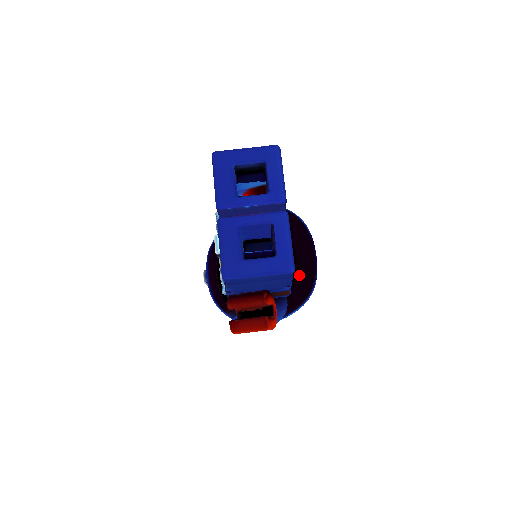
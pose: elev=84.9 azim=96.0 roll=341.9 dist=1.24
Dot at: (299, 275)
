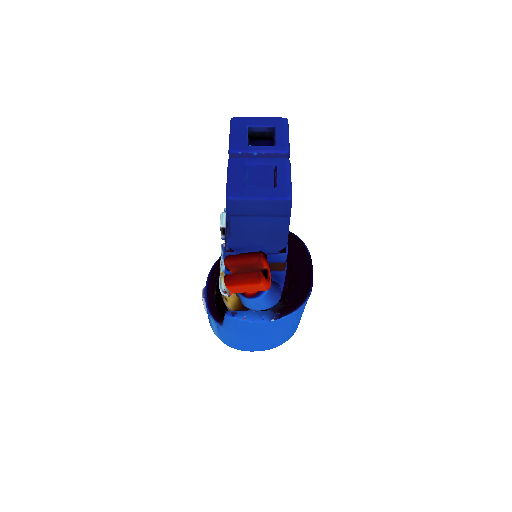
Dot at: (295, 286)
